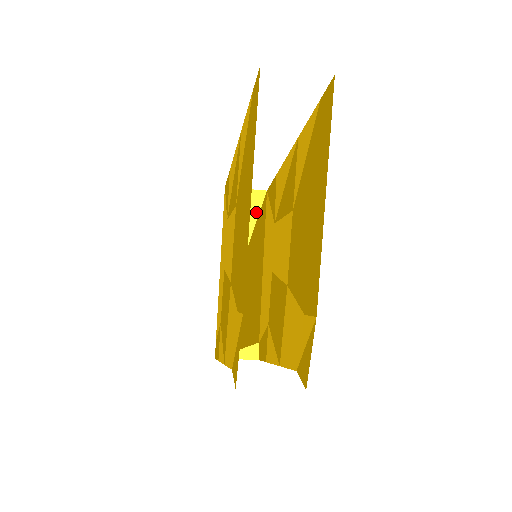
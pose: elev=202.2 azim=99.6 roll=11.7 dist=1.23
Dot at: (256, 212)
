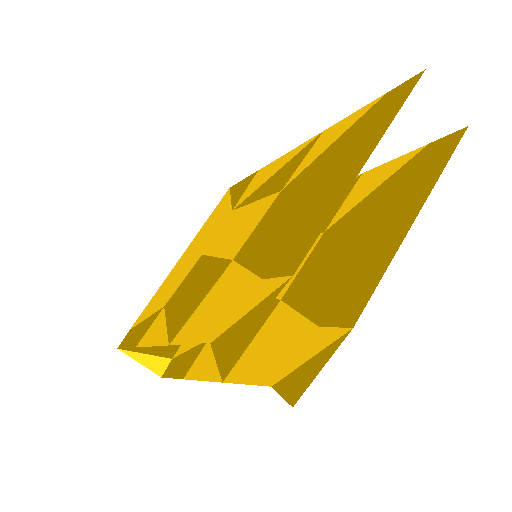
Dot at: occluded
